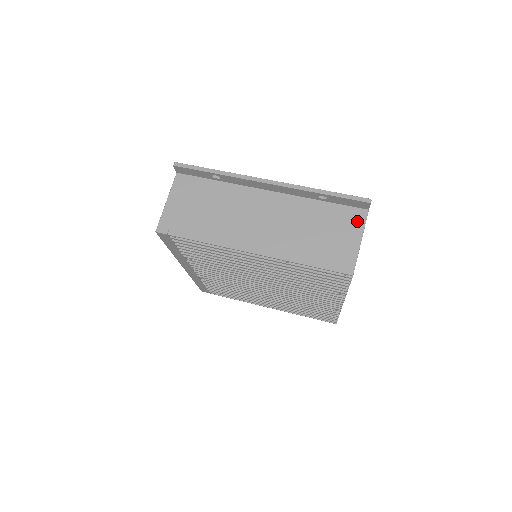
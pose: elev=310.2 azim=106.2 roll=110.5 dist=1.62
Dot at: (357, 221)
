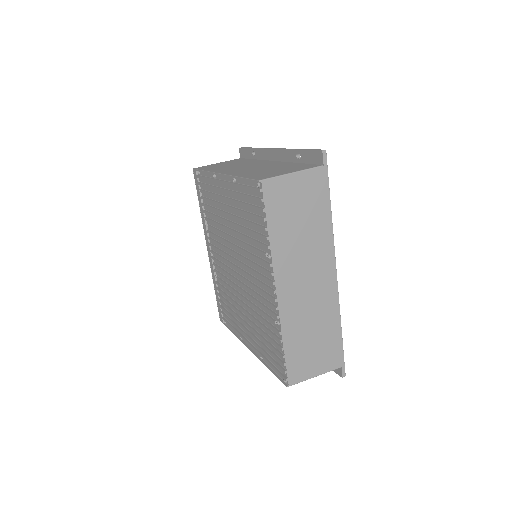
Dot at: (306, 167)
